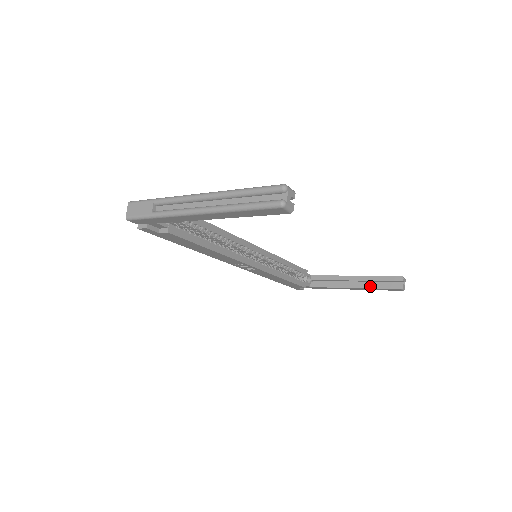
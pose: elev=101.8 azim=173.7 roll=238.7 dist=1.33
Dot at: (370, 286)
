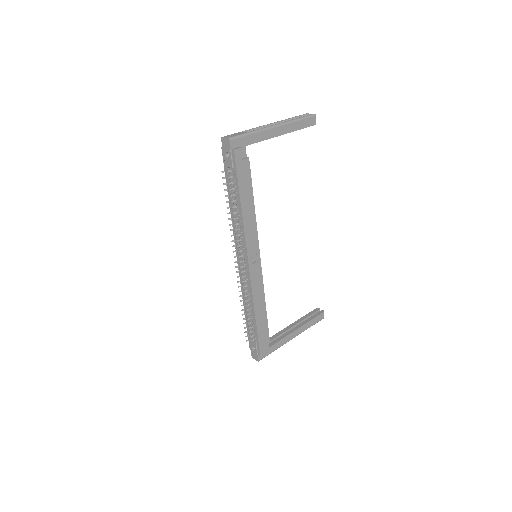
Dot at: (306, 321)
